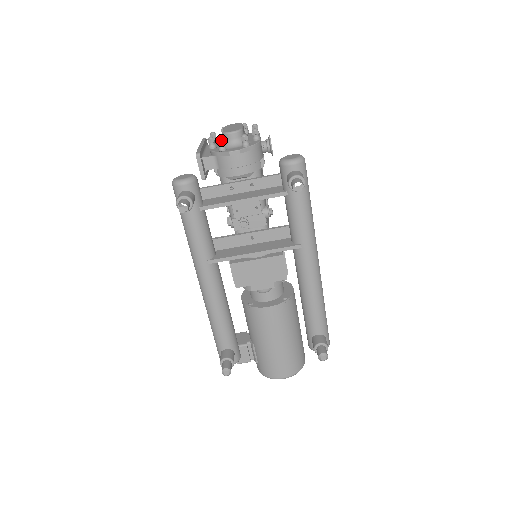
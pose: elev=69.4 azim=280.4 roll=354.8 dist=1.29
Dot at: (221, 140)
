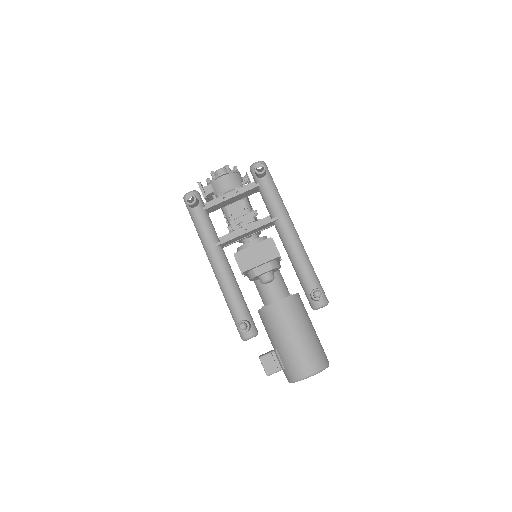
Dot at: (212, 171)
